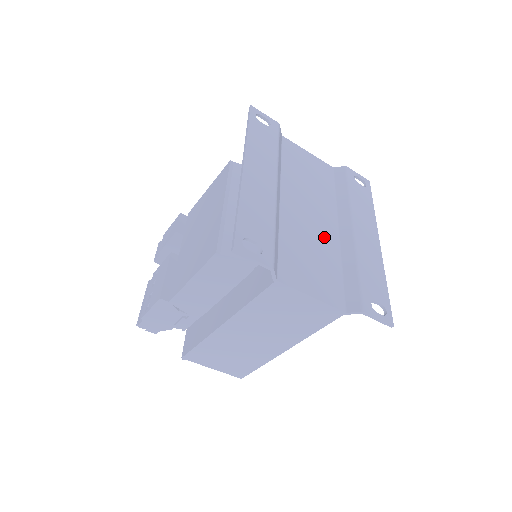
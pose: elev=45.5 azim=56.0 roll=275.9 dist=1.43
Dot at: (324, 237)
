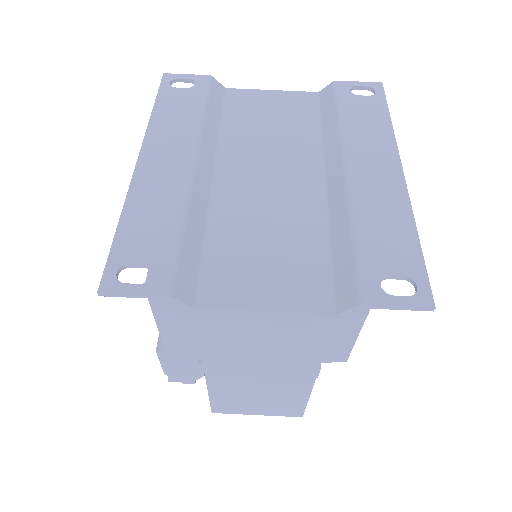
Dot at: (295, 203)
